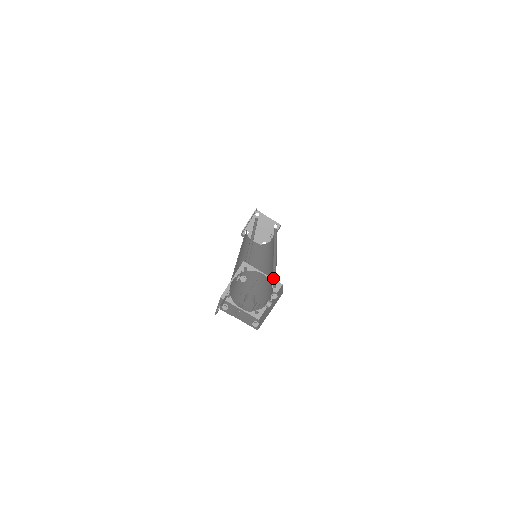
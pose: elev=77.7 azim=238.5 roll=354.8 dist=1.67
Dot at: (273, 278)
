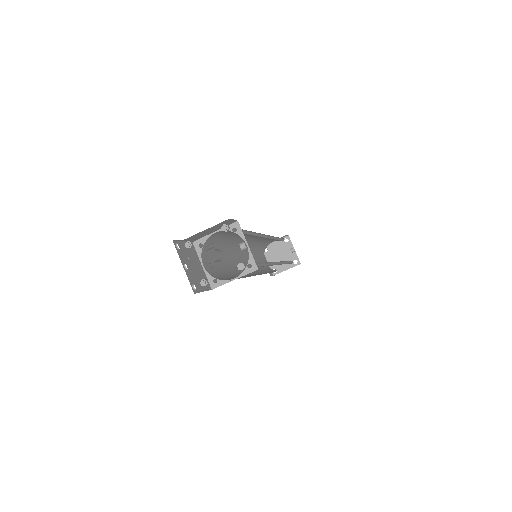
Dot at: occluded
